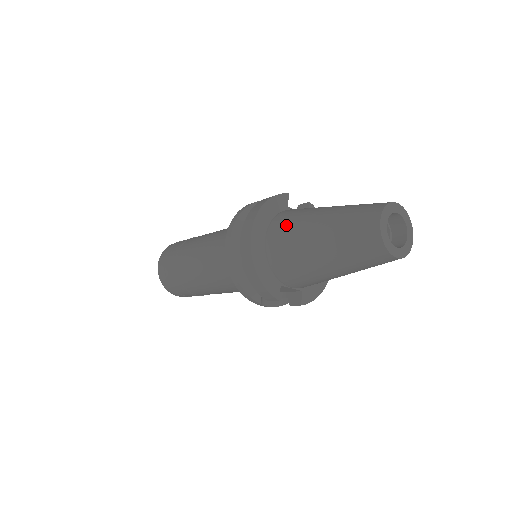
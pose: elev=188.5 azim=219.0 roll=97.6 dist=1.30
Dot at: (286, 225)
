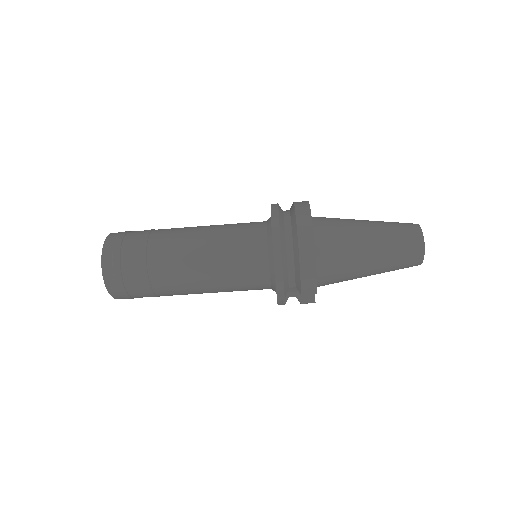
Dot at: (333, 227)
